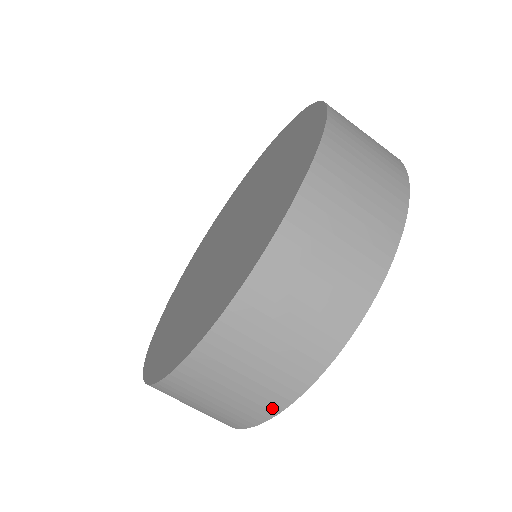
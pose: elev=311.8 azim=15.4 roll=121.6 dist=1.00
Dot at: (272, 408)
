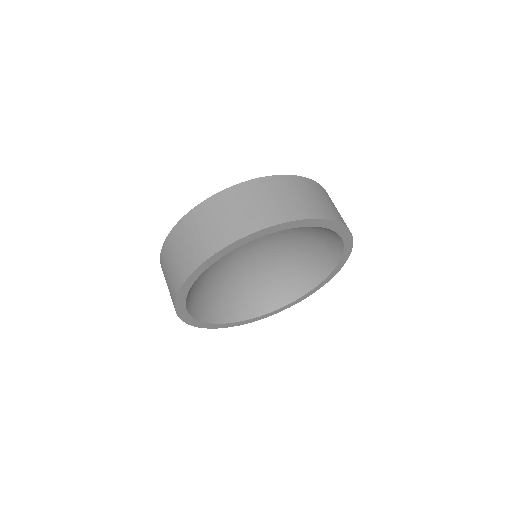
Dot at: occluded
